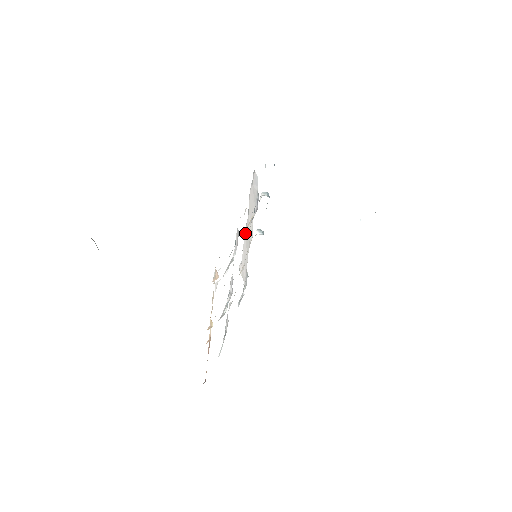
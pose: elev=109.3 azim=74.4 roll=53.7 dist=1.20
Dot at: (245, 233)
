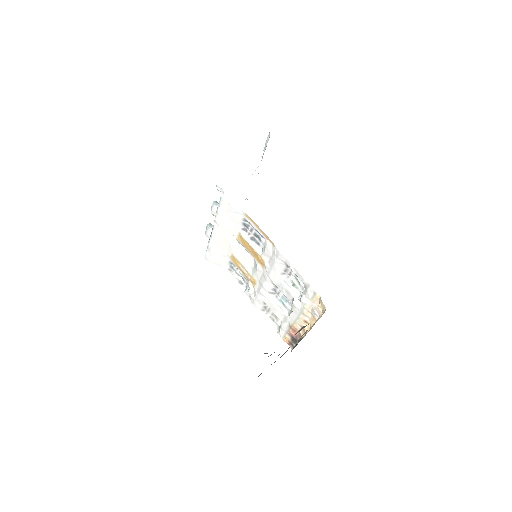
Dot at: (213, 238)
